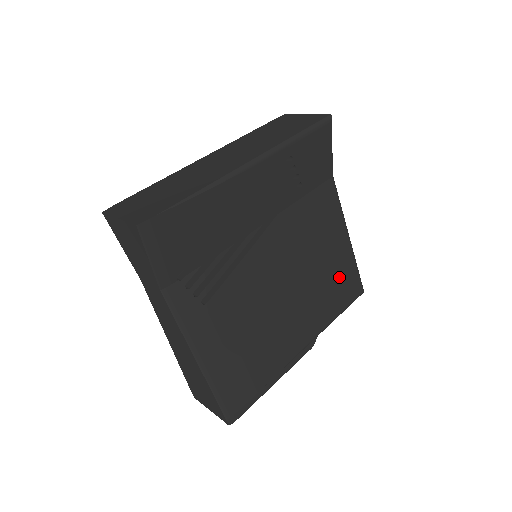
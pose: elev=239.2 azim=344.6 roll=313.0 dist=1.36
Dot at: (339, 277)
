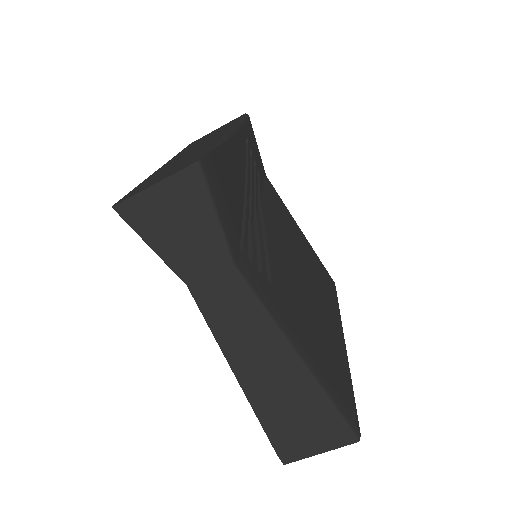
Dot at: (318, 267)
